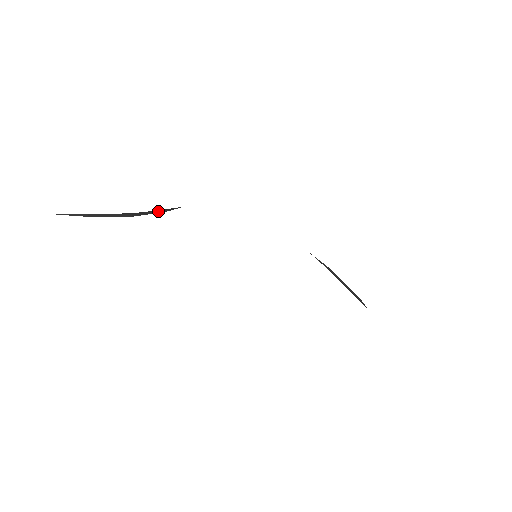
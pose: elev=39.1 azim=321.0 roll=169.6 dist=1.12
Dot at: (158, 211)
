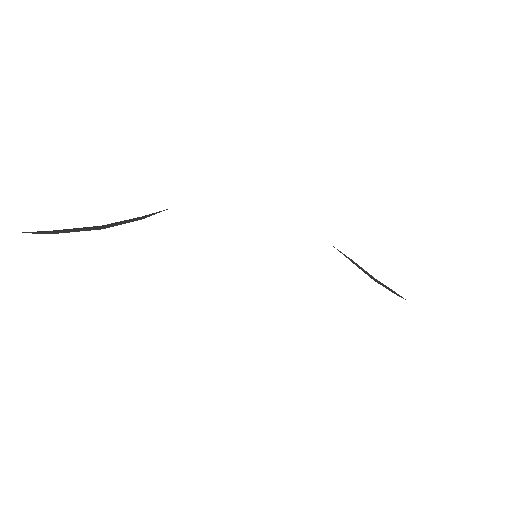
Dot at: (134, 219)
